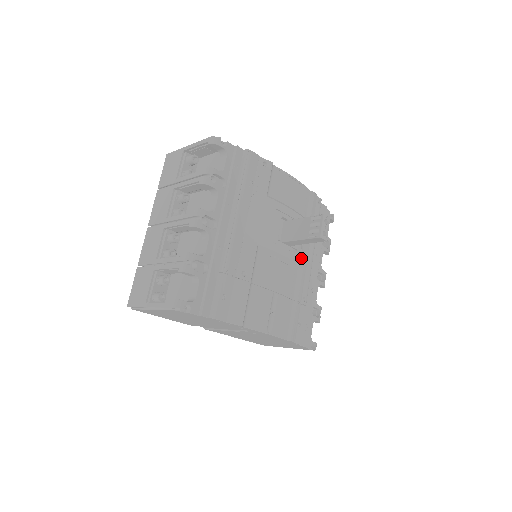
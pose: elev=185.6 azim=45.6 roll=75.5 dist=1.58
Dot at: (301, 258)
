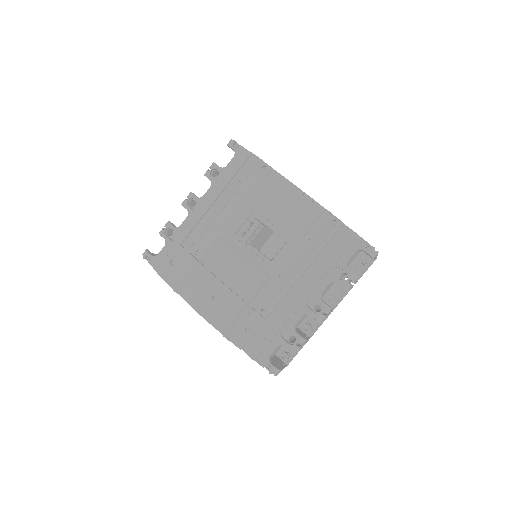
Dot at: (271, 267)
